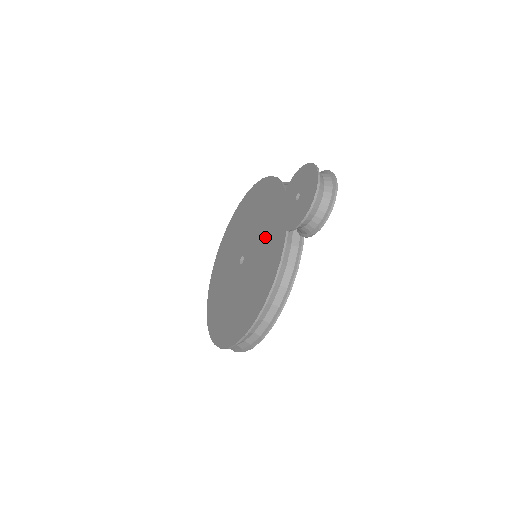
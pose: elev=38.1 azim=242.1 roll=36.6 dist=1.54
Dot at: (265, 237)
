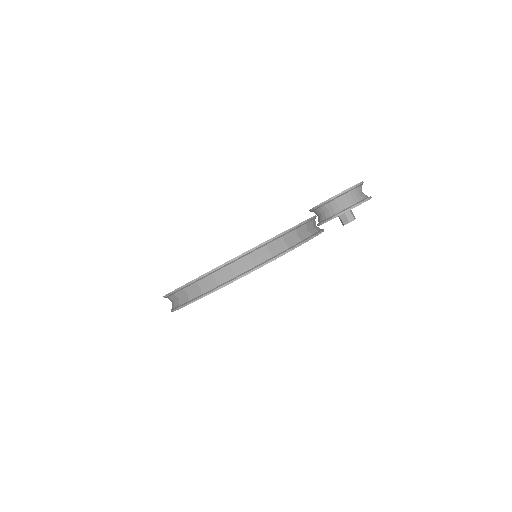
Dot at: occluded
